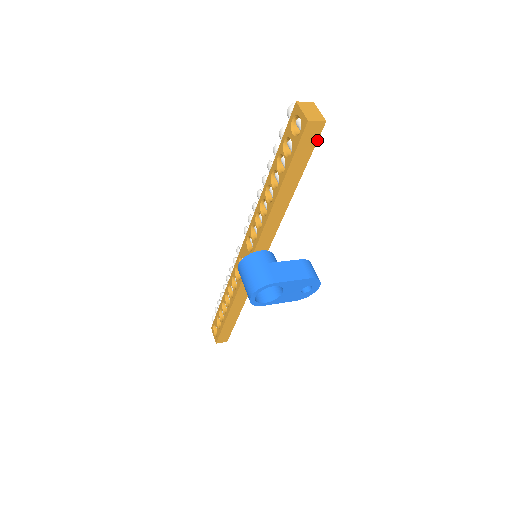
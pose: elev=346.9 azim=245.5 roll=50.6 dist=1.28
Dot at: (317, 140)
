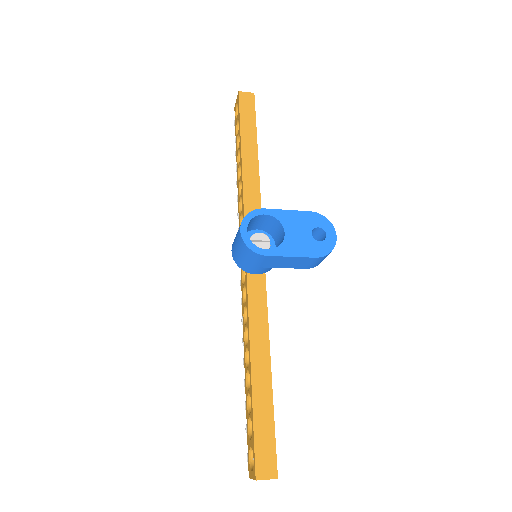
Dot at: occluded
